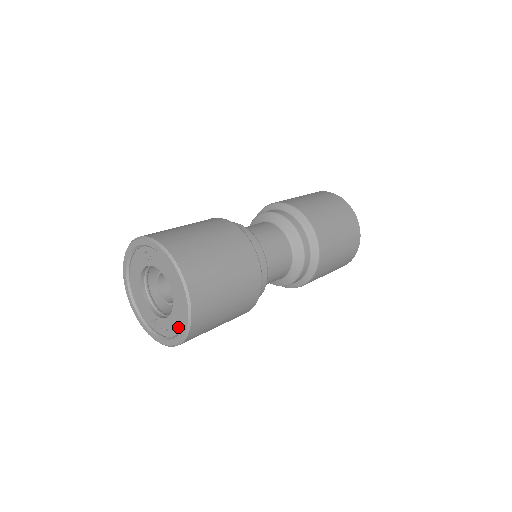
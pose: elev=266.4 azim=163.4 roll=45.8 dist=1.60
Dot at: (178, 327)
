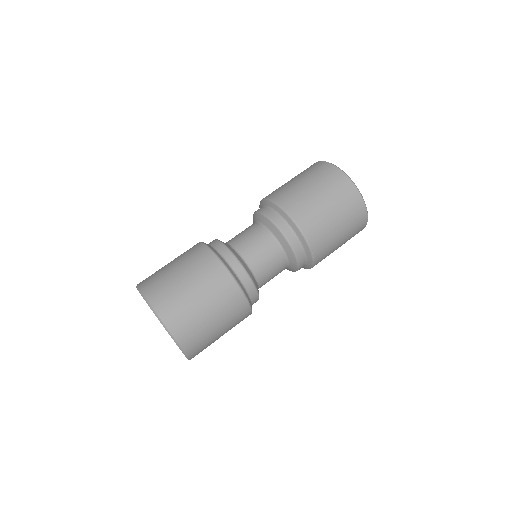
Dot at: occluded
